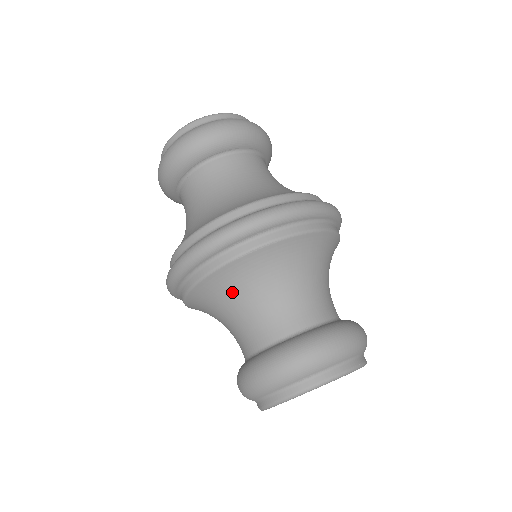
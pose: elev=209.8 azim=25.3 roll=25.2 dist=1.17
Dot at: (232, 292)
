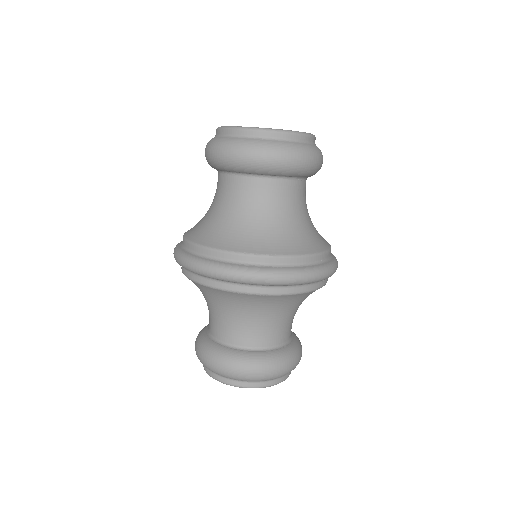
Dot at: (221, 300)
